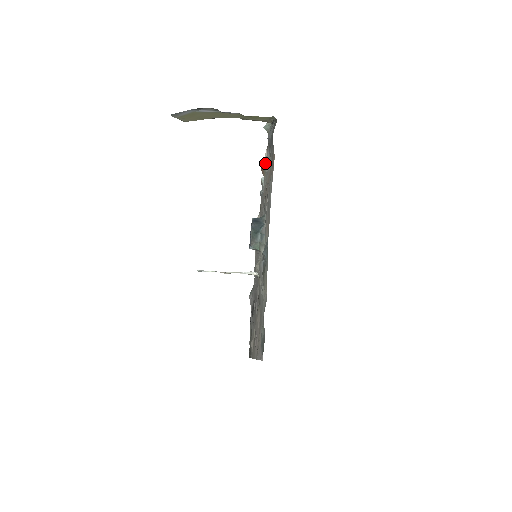
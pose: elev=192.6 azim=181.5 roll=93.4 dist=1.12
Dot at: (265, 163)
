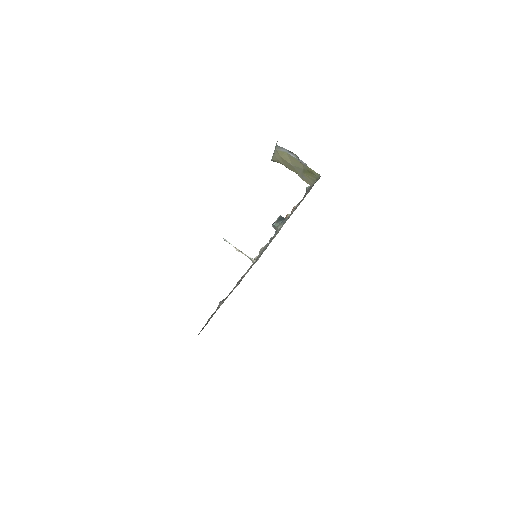
Dot at: (293, 209)
